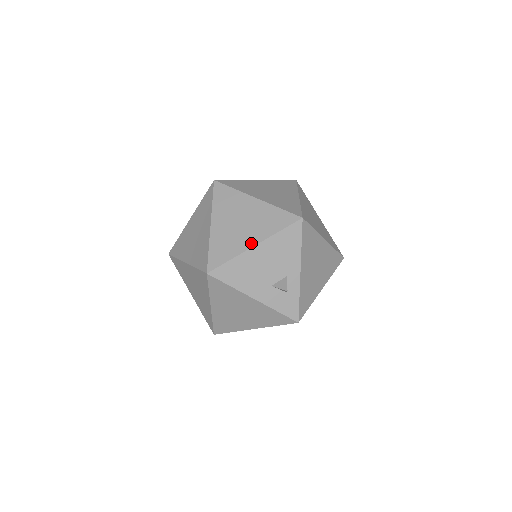
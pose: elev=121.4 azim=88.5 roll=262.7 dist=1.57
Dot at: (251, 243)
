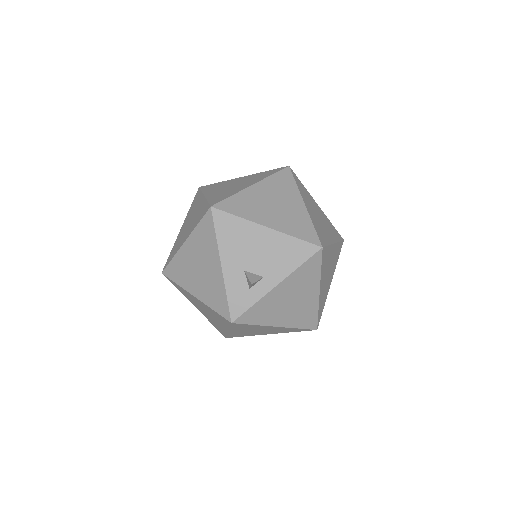
Dot at: (266, 223)
